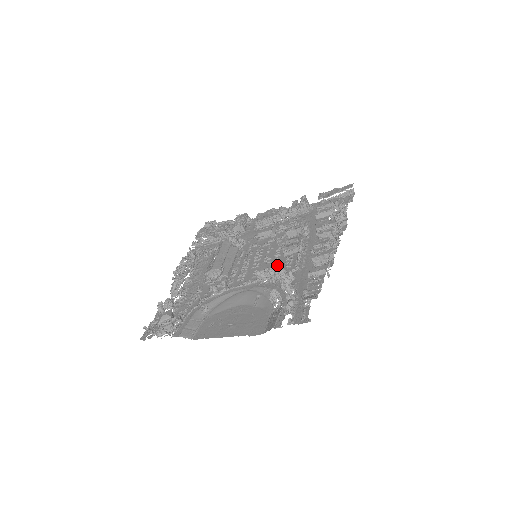
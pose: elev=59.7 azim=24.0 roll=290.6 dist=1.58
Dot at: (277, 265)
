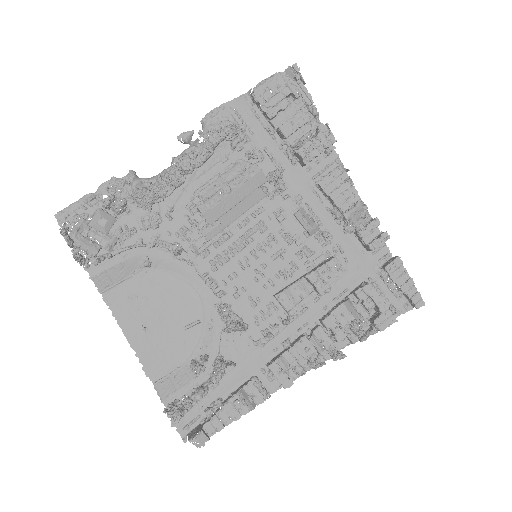
Dot at: occluded
